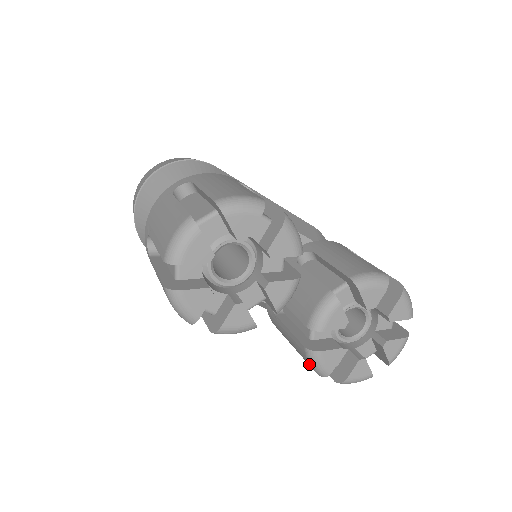
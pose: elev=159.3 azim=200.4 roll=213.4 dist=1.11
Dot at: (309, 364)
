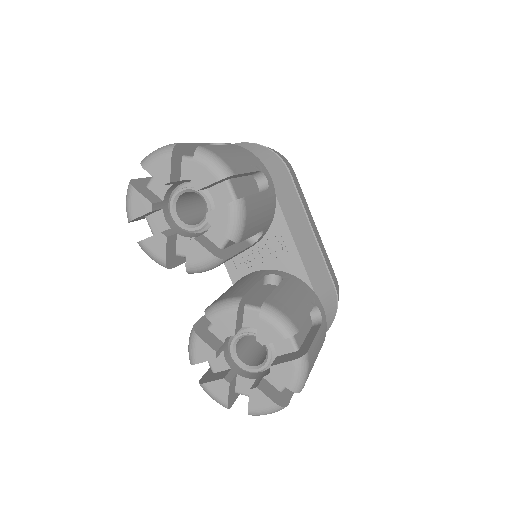
Dot at: occluded
